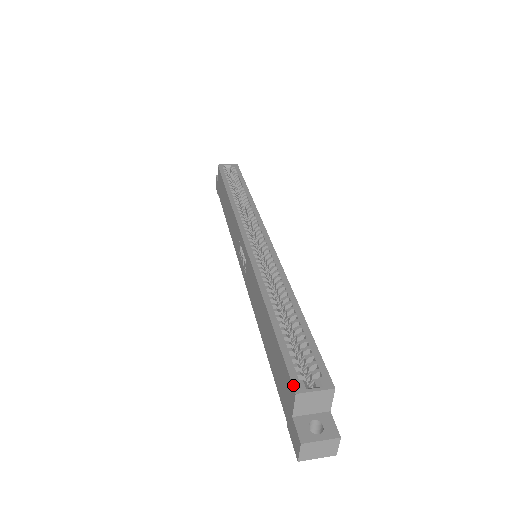
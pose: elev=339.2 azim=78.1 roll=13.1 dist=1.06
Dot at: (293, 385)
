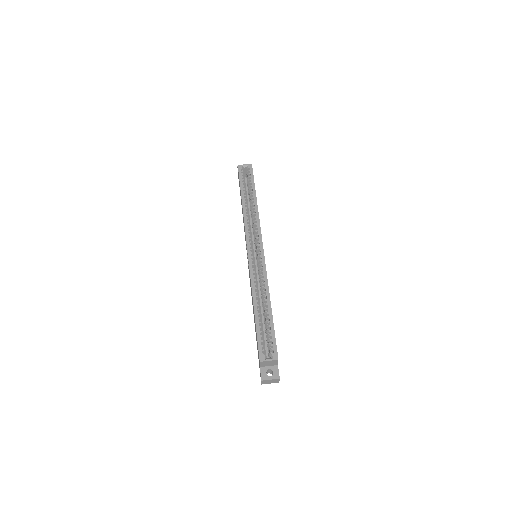
Dot at: (259, 357)
